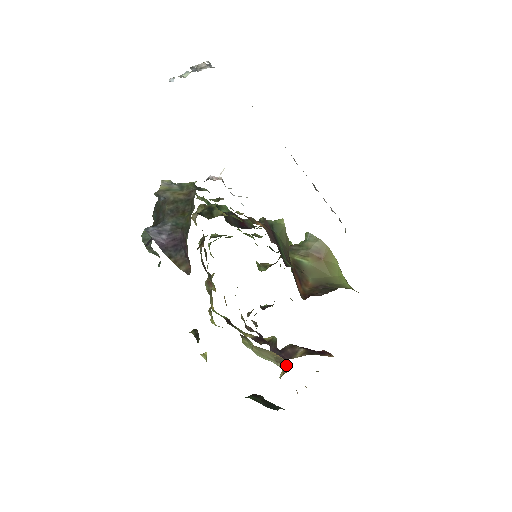
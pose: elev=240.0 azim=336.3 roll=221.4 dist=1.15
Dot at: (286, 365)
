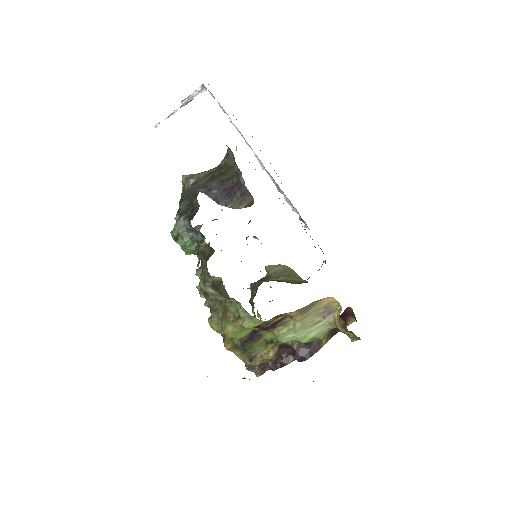
Dot at: (335, 311)
